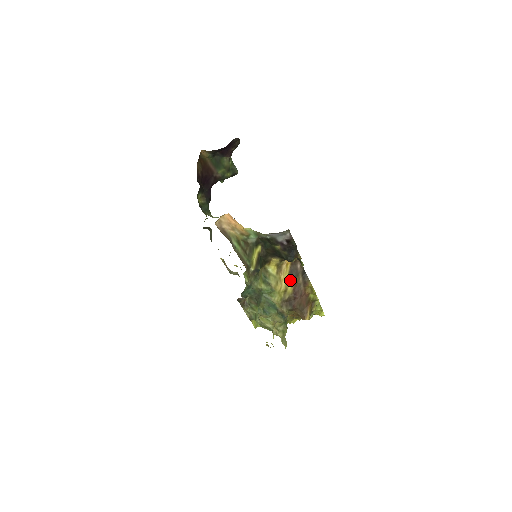
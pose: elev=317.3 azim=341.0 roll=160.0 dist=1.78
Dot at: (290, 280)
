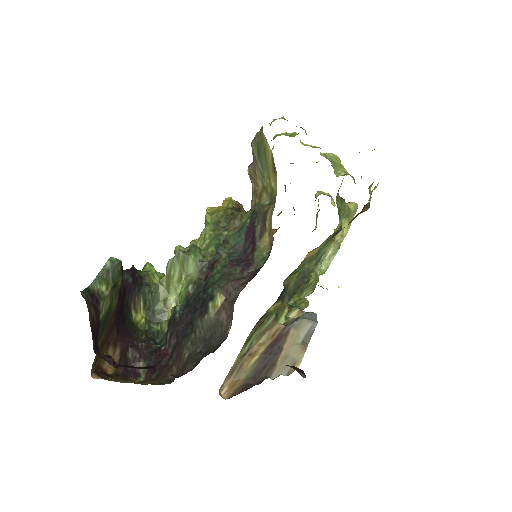
Dot at: (322, 244)
